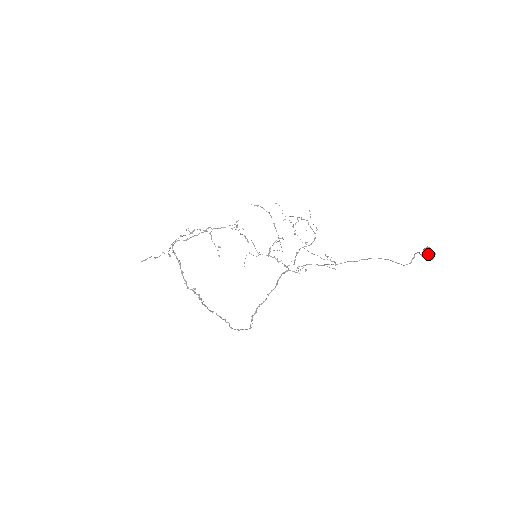
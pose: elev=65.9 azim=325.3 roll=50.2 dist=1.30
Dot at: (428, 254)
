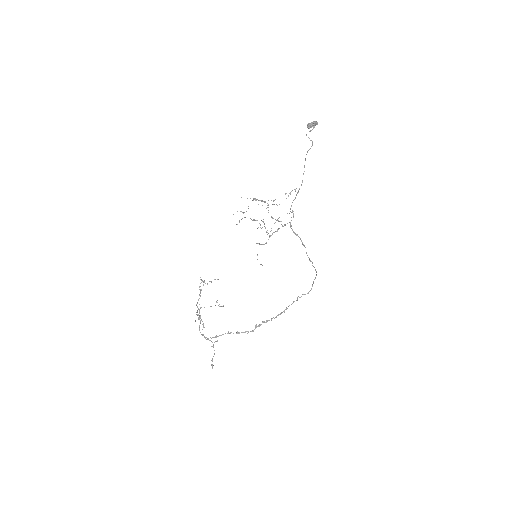
Dot at: (313, 126)
